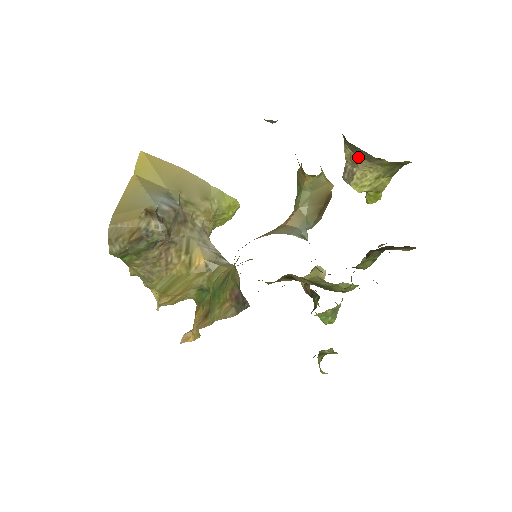
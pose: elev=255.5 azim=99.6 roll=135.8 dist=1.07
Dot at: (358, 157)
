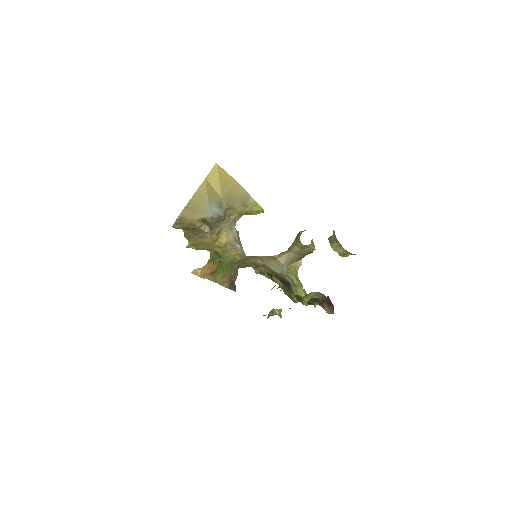
Dot at: (338, 241)
